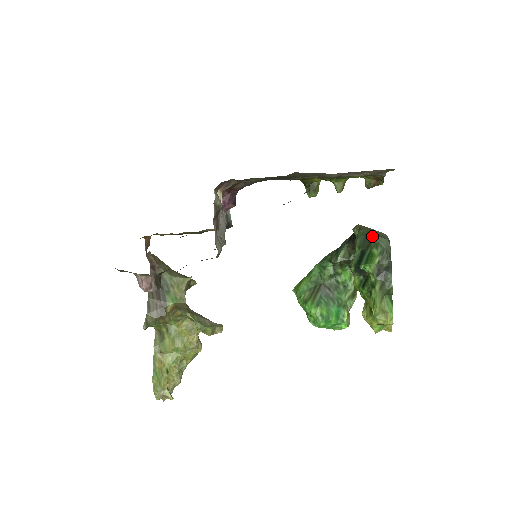
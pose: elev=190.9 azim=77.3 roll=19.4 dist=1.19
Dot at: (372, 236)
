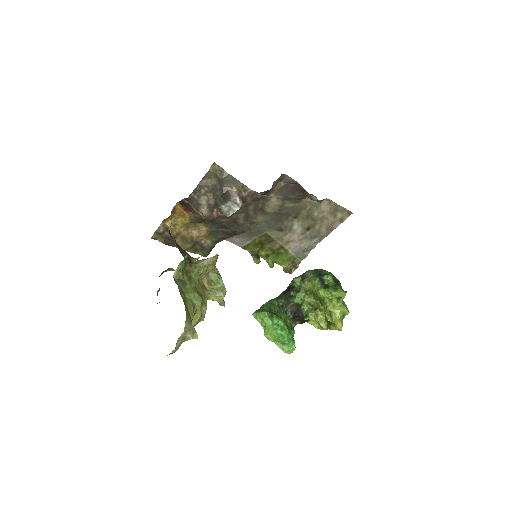
Dot at: (320, 269)
